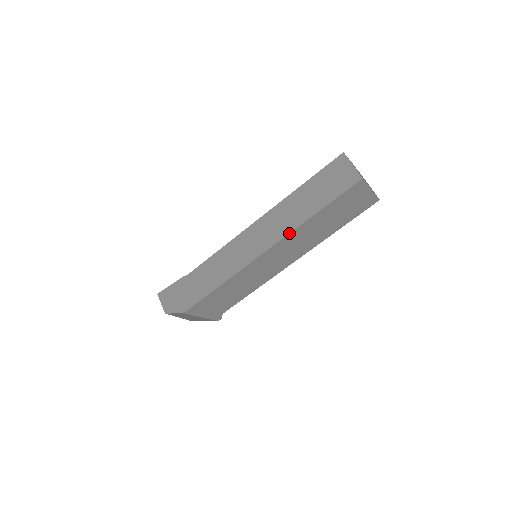
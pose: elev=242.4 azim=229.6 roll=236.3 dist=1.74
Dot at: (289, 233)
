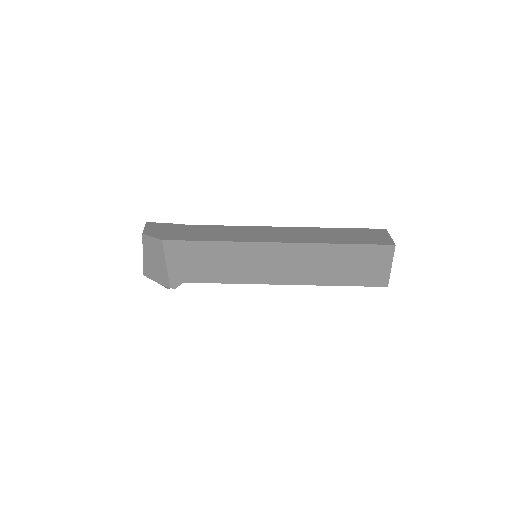
Dot at: (309, 243)
